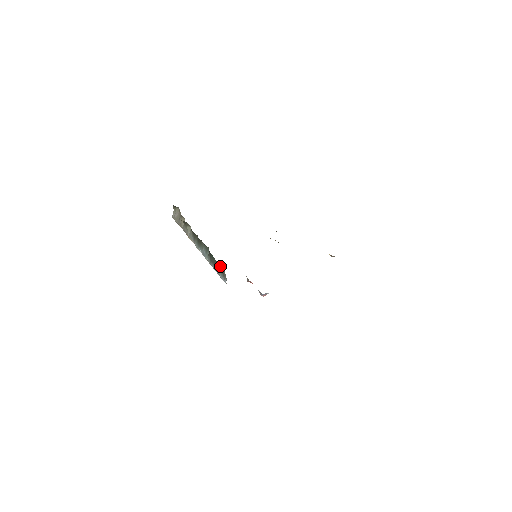
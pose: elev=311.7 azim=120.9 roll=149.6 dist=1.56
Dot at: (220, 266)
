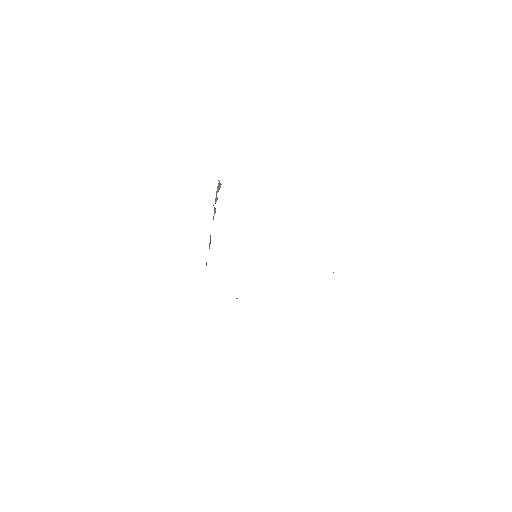
Dot at: occluded
